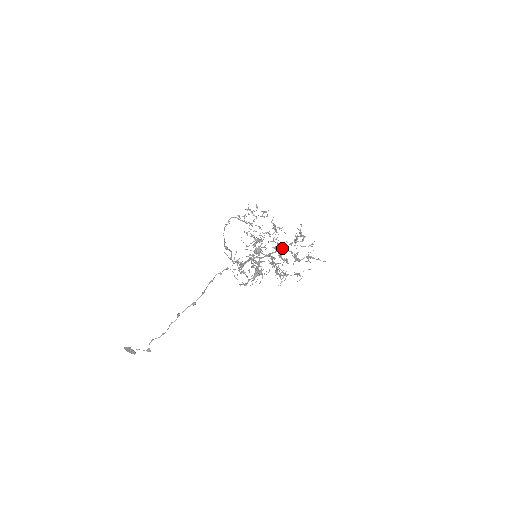
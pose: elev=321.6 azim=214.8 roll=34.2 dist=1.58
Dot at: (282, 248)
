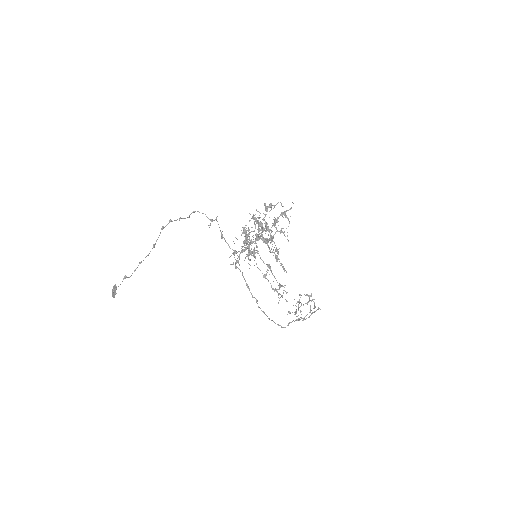
Dot at: (265, 227)
